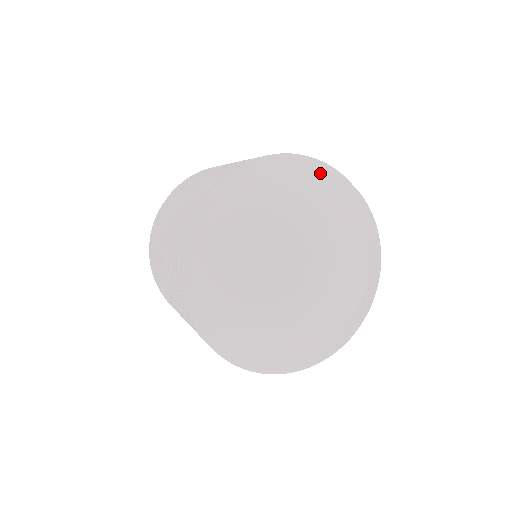
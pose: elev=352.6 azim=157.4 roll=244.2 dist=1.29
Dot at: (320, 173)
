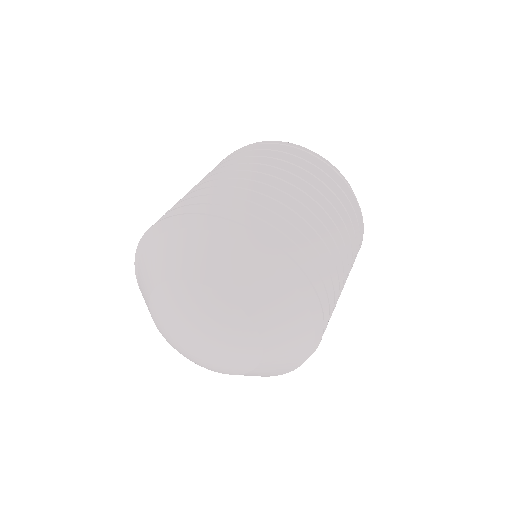
Dot at: (255, 266)
